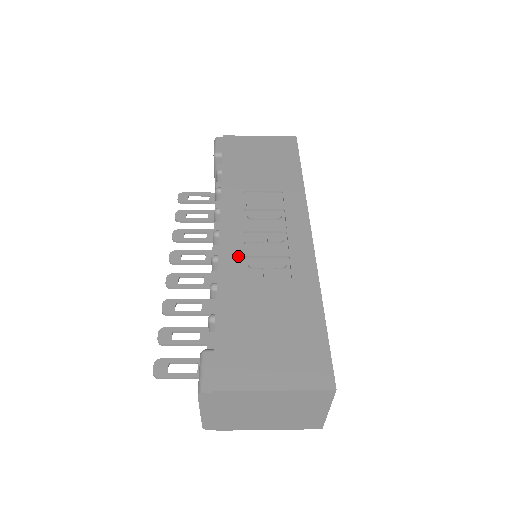
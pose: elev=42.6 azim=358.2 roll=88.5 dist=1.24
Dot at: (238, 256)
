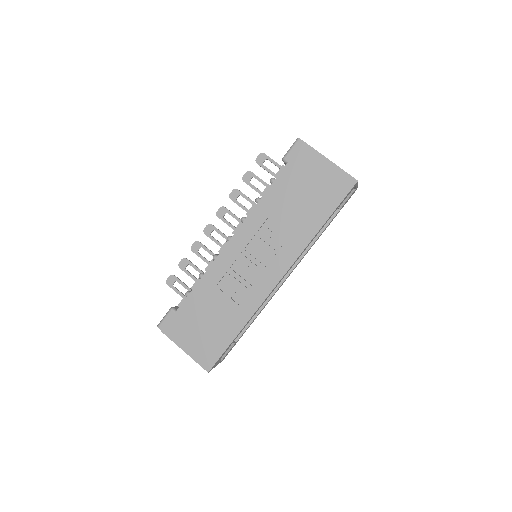
Dot at: (225, 267)
